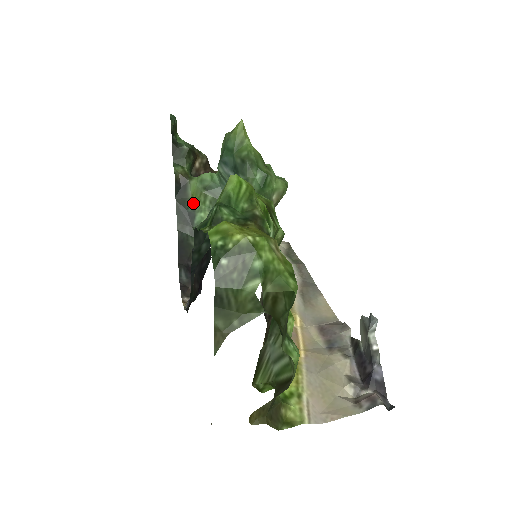
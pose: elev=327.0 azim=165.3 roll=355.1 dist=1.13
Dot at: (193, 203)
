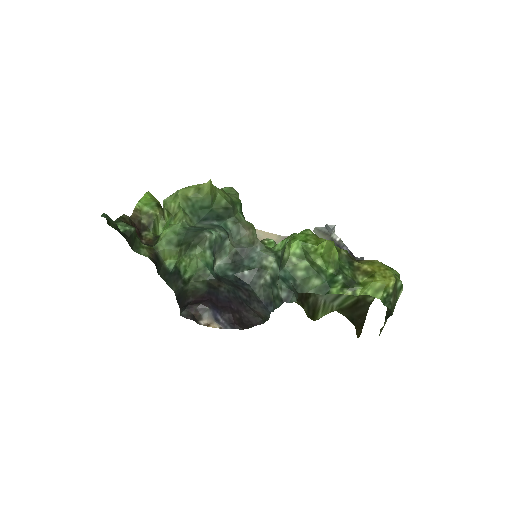
Dot at: (171, 263)
